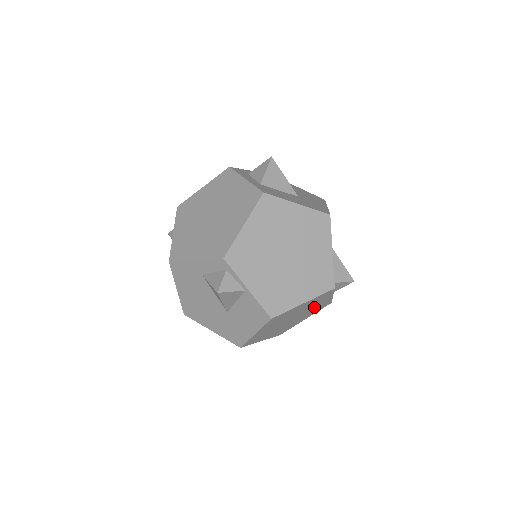
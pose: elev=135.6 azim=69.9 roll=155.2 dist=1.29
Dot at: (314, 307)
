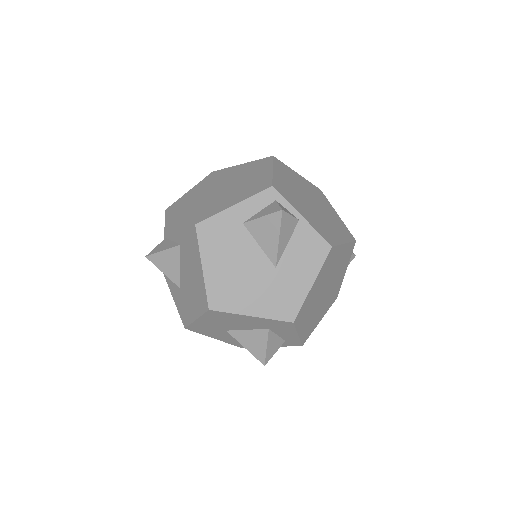
Dot at: (335, 283)
